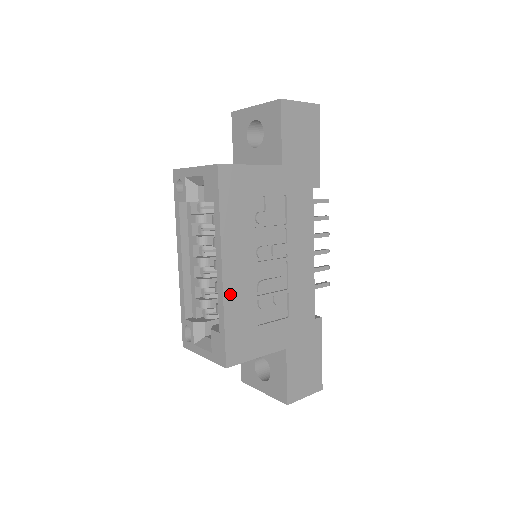
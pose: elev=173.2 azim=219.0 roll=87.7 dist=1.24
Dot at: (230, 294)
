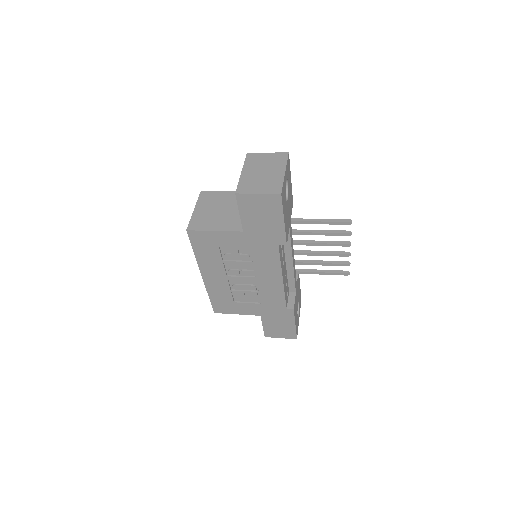
Dot at: (210, 286)
